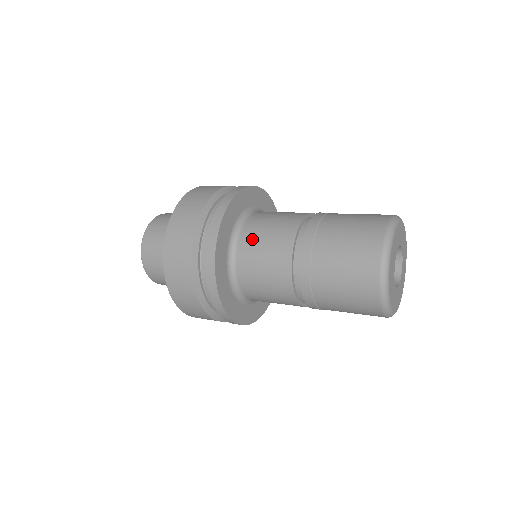
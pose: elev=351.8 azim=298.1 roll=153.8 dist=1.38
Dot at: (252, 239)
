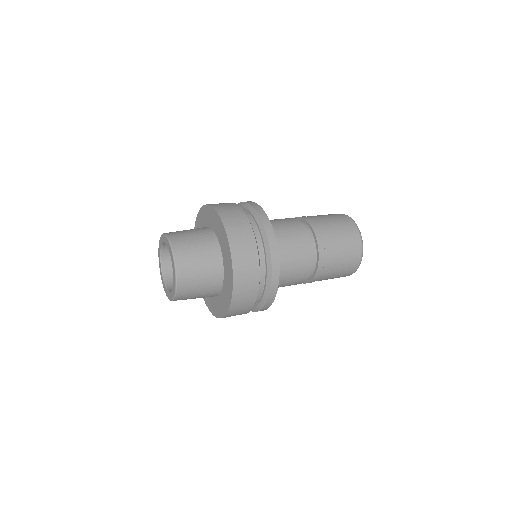
Dot at: (277, 231)
